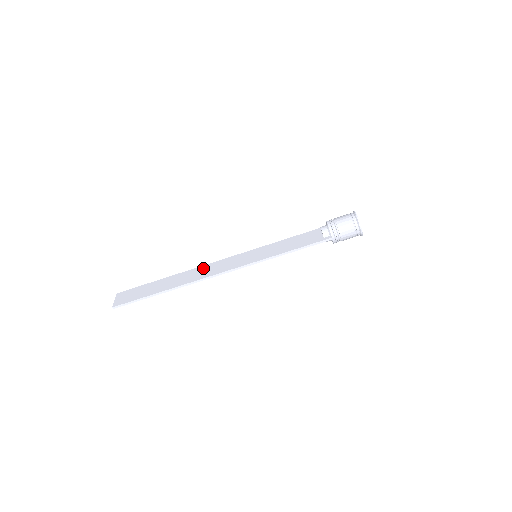
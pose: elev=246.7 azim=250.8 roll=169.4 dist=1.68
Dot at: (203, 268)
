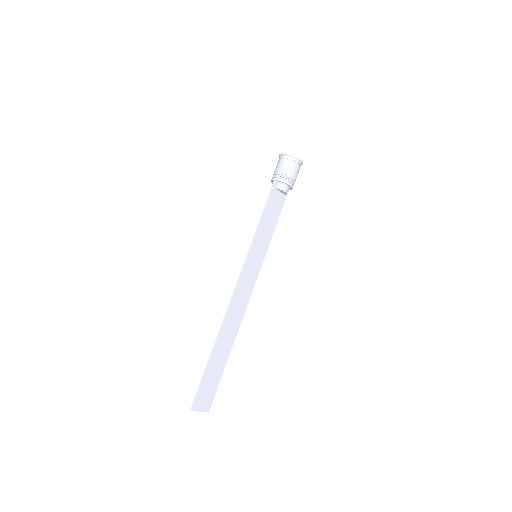
Dot at: (239, 312)
